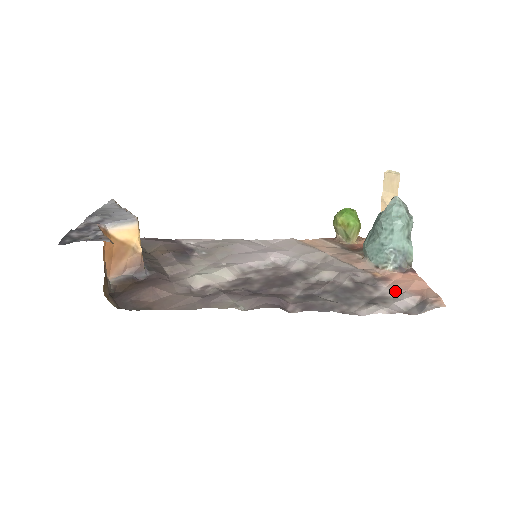
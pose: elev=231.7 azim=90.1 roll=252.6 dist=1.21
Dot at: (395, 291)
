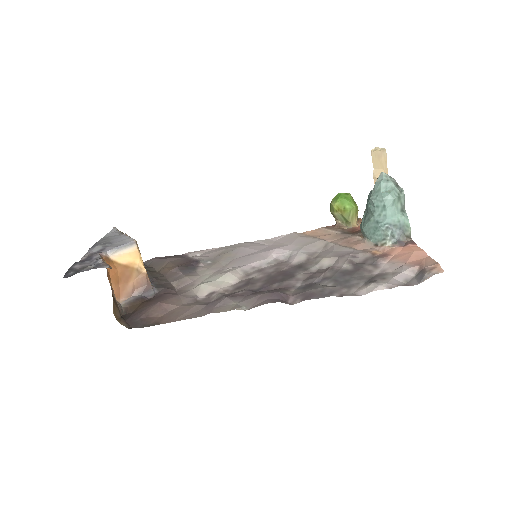
Dot at: (394, 266)
